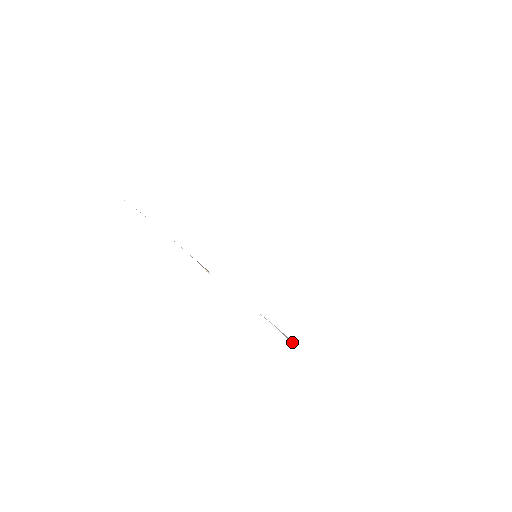
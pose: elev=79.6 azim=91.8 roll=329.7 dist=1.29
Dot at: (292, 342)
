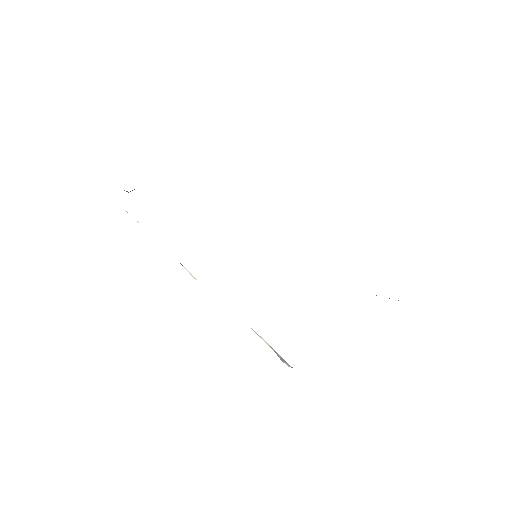
Dot at: (288, 365)
